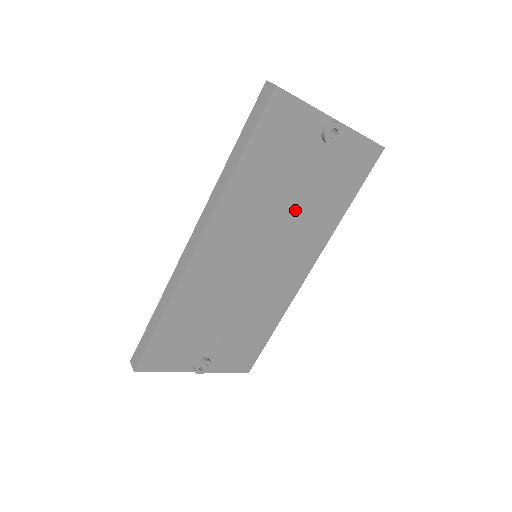
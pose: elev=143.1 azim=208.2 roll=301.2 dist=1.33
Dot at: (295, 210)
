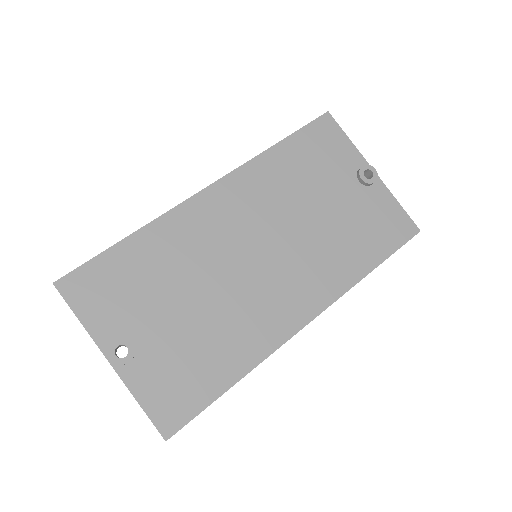
Dot at: (314, 227)
